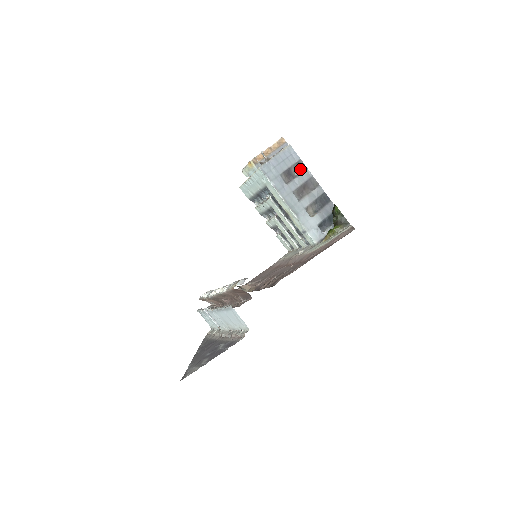
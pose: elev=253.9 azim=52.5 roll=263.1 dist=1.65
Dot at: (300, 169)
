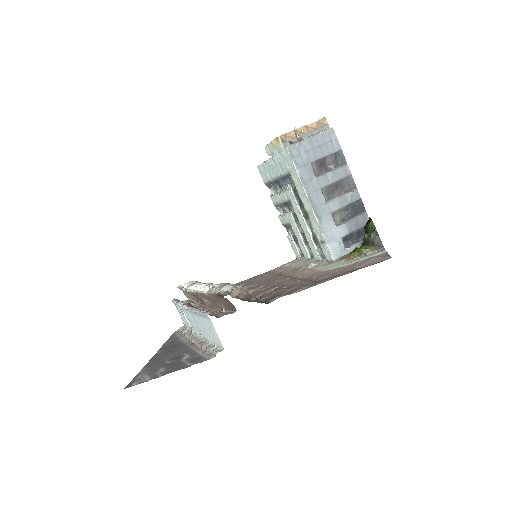
Dot at: (338, 162)
